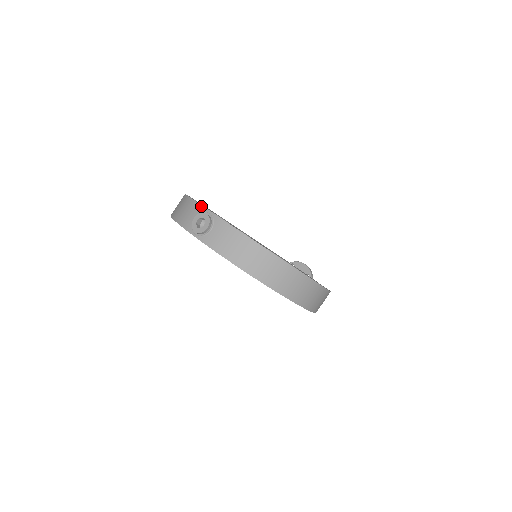
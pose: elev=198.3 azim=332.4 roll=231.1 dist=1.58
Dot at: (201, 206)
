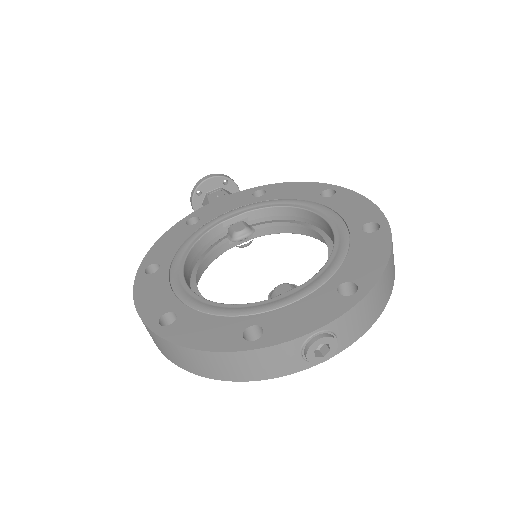
Dot at: (292, 342)
